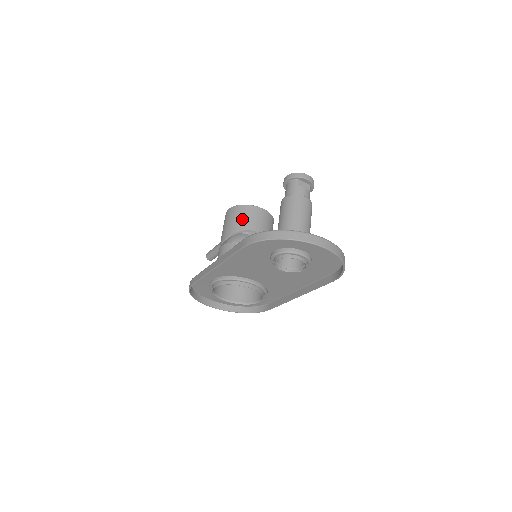
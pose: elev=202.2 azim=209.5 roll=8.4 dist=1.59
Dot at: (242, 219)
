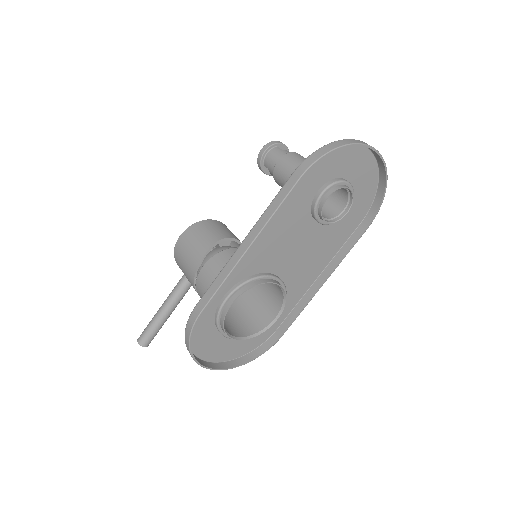
Dot at: (211, 231)
